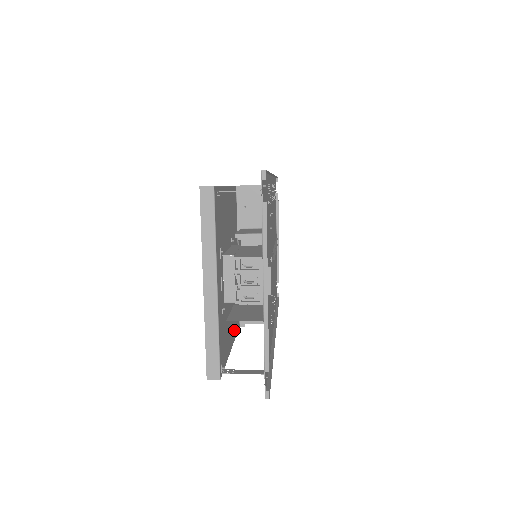
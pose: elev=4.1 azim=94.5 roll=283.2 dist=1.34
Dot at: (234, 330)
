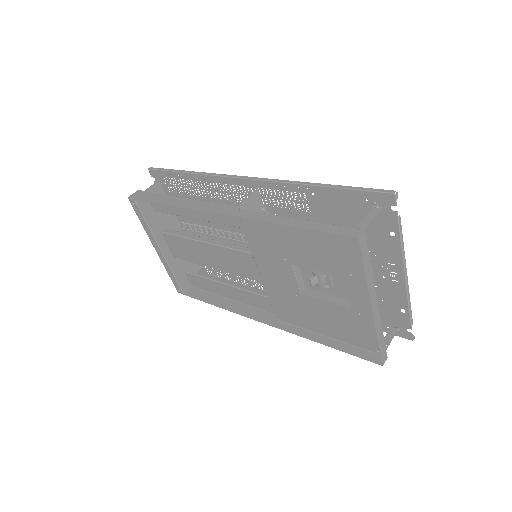
Dot at: (305, 323)
